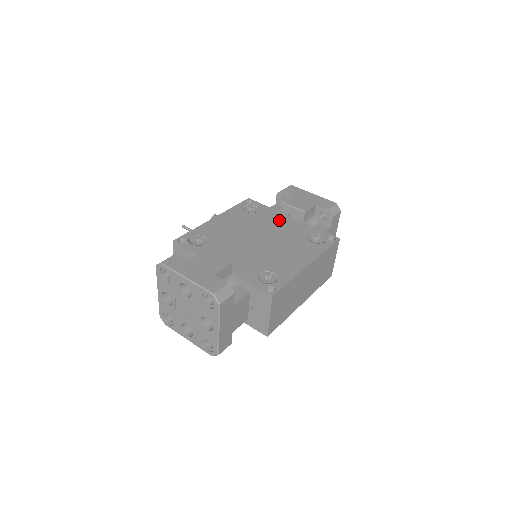
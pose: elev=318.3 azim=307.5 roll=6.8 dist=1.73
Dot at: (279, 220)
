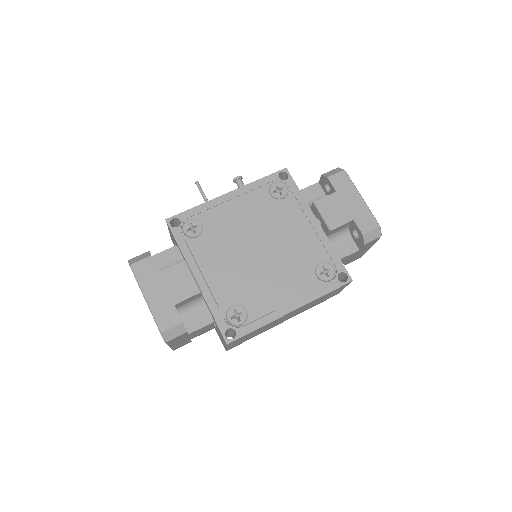
Dot at: (300, 223)
